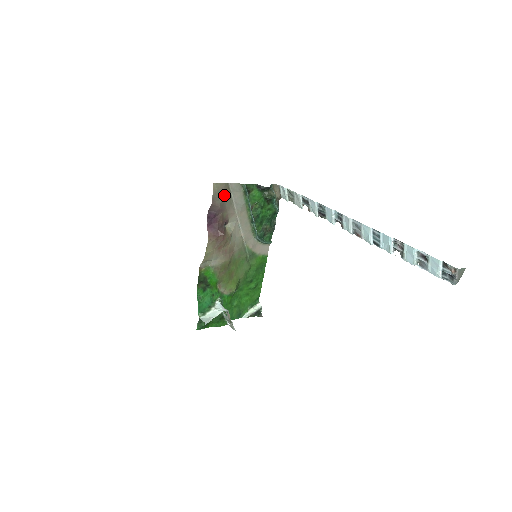
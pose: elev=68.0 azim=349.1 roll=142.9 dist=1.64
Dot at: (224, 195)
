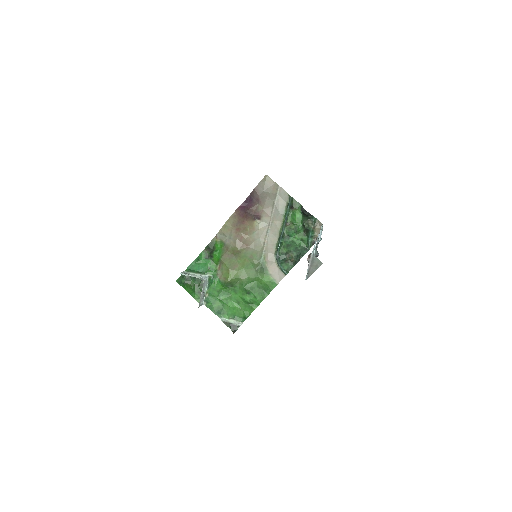
Dot at: (269, 191)
